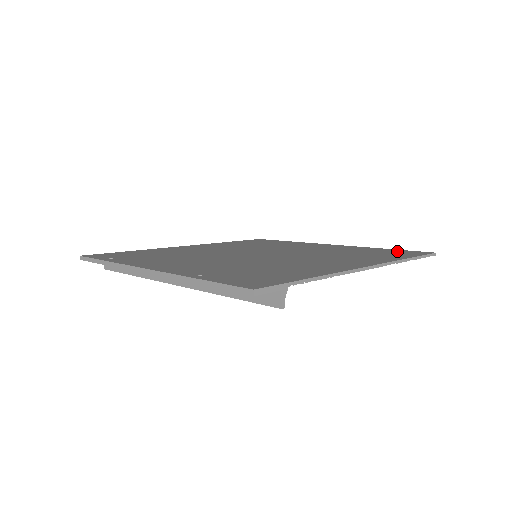
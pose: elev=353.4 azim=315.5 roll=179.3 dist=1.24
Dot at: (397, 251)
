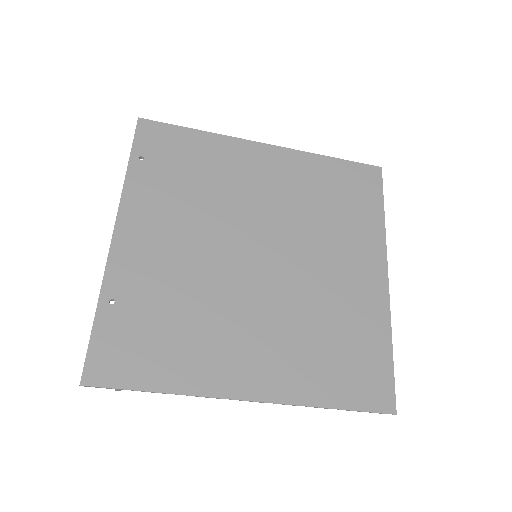
Dot at: (378, 372)
